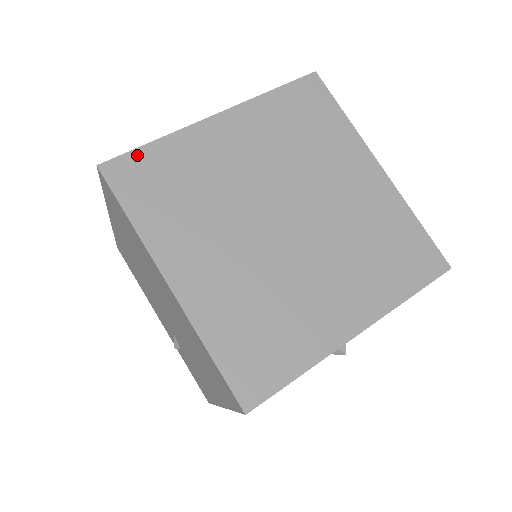
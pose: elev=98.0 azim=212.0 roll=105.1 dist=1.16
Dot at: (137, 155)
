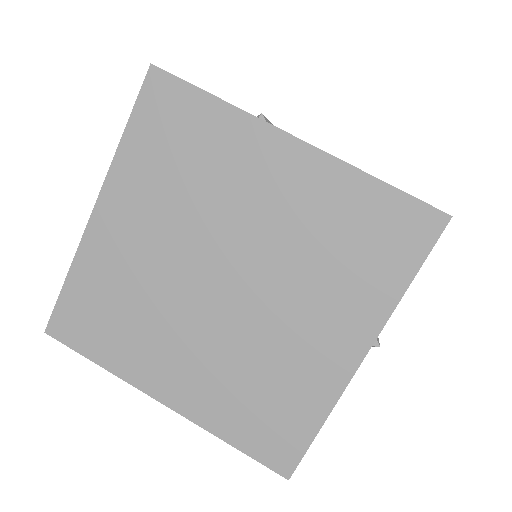
Dot at: (63, 302)
